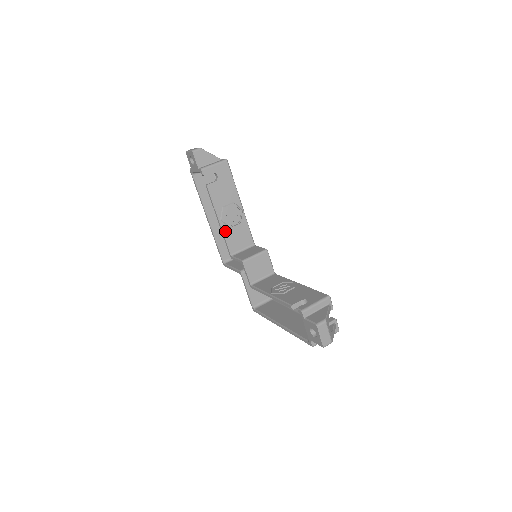
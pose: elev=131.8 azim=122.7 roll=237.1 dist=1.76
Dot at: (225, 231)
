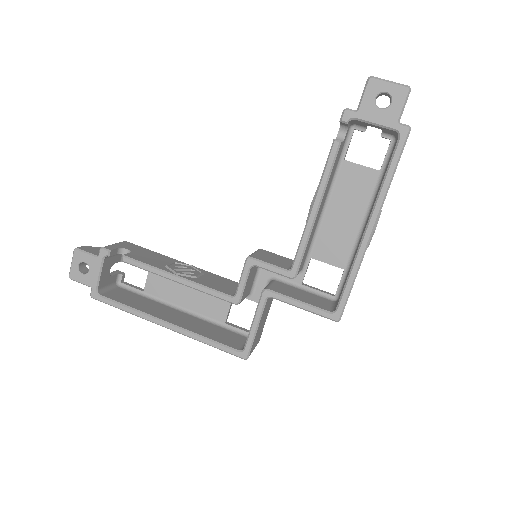
Dot at: (195, 281)
